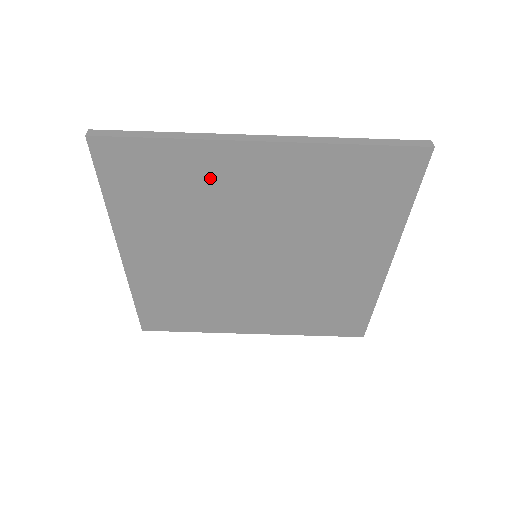
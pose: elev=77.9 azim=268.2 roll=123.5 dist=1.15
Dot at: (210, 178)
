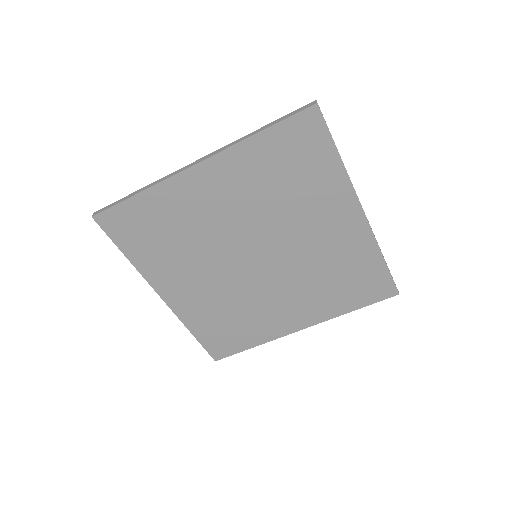
Dot at: (182, 208)
